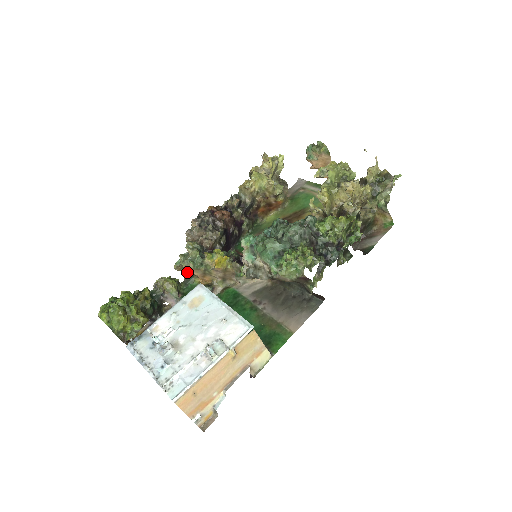
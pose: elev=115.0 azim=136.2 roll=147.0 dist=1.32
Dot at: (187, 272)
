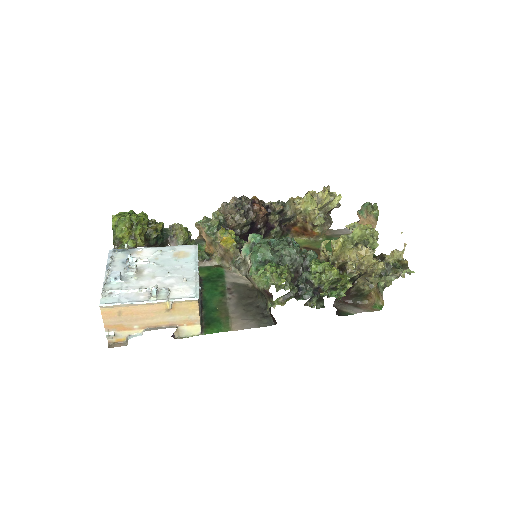
Dot at: occluded
